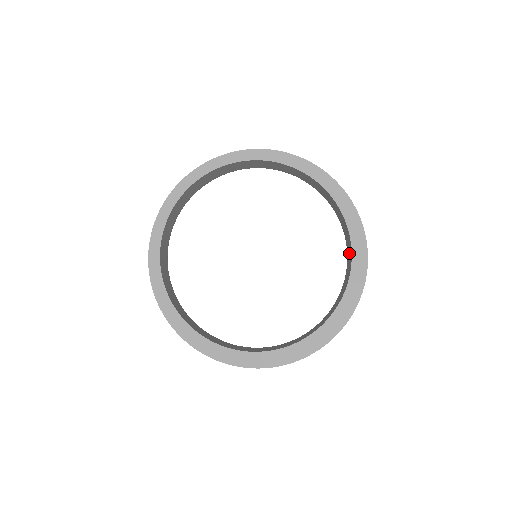
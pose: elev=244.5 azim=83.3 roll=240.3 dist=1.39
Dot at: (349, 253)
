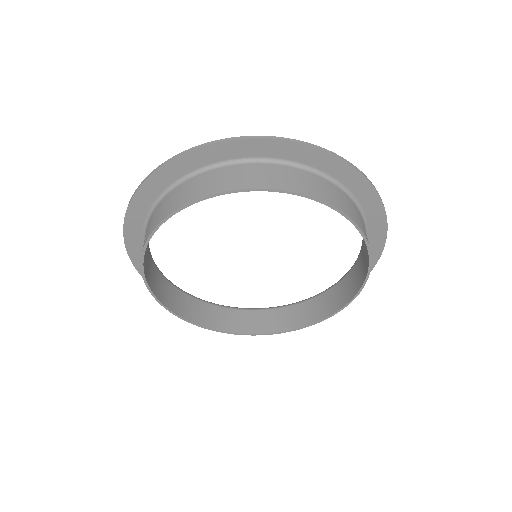
Dot at: (365, 255)
